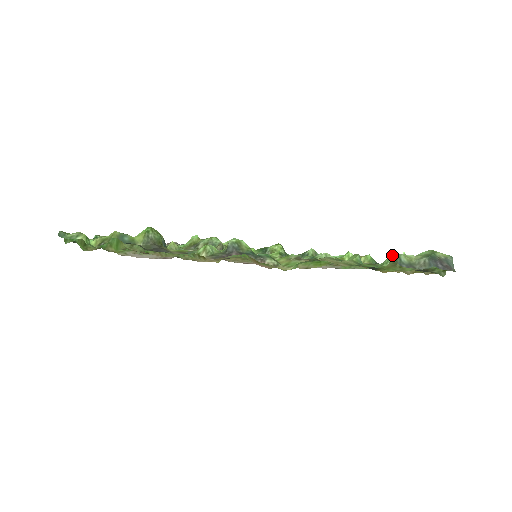
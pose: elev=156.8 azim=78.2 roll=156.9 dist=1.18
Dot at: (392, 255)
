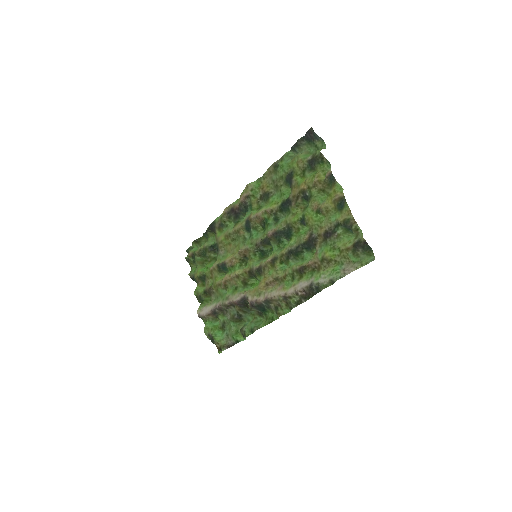
Dot at: (293, 152)
